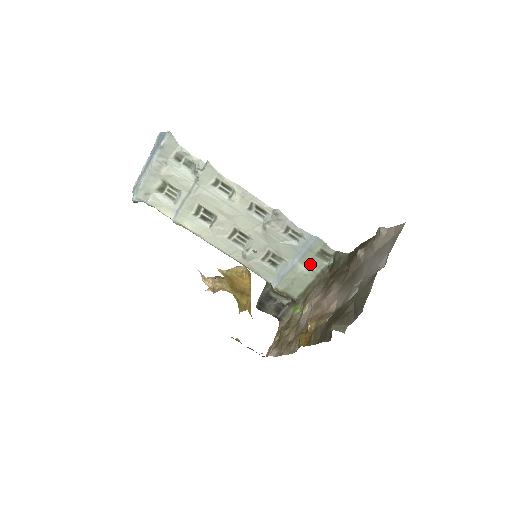
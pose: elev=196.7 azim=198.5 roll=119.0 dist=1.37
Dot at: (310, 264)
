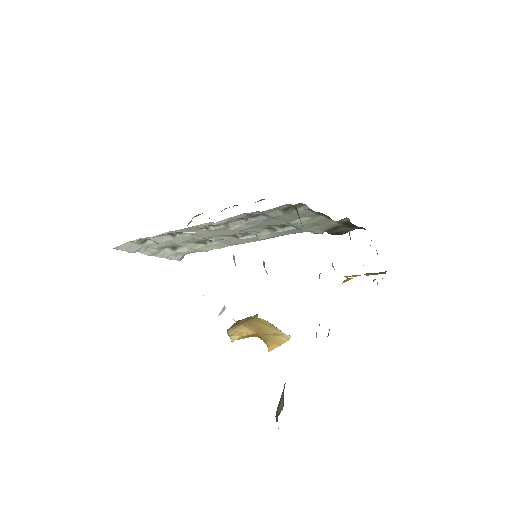
Dot at: (298, 216)
